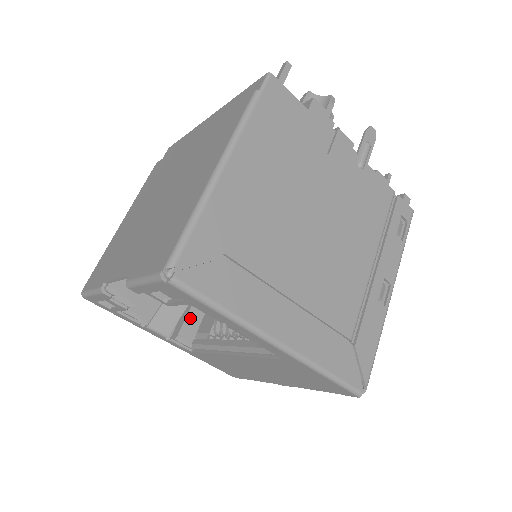
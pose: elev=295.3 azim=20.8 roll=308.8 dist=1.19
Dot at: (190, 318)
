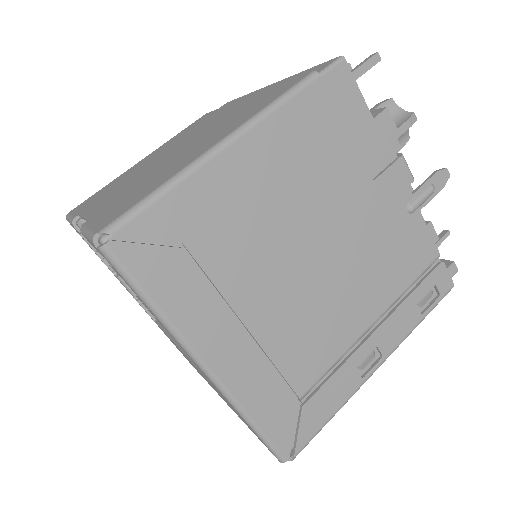
Dot at: occluded
